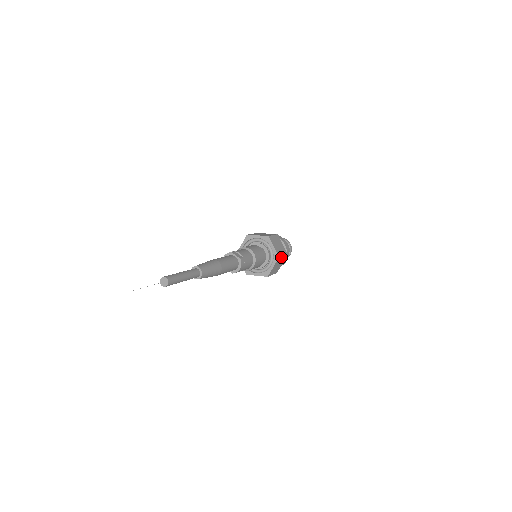
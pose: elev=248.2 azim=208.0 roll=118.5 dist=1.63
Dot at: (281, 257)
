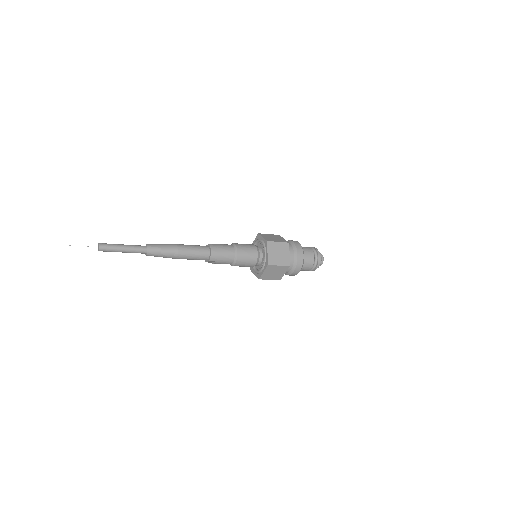
Dot at: (274, 243)
